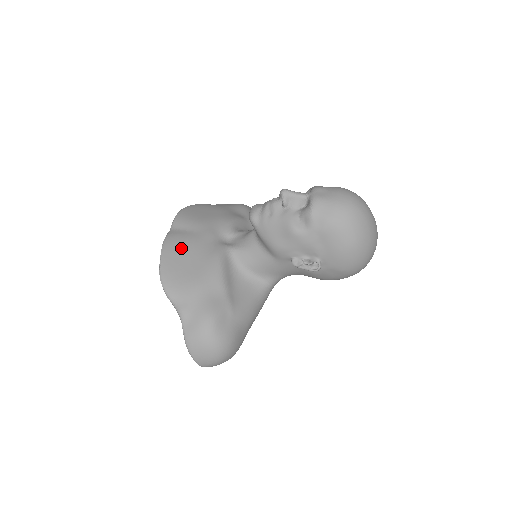
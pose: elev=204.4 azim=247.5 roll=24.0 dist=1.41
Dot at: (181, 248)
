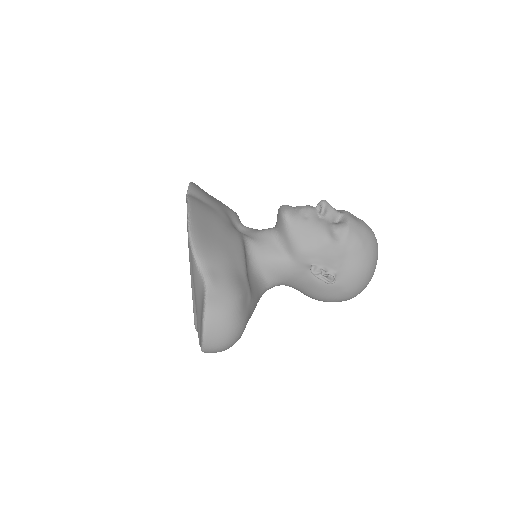
Dot at: (206, 215)
